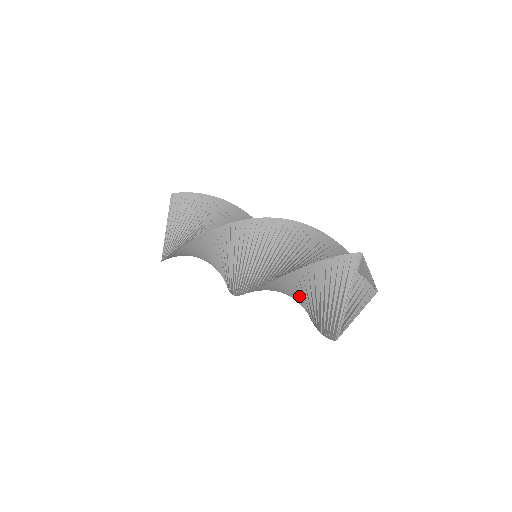
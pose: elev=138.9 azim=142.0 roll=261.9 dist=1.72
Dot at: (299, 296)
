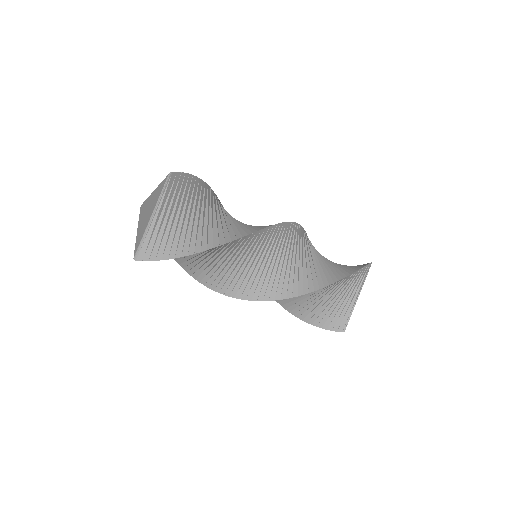
Dot at: (312, 297)
